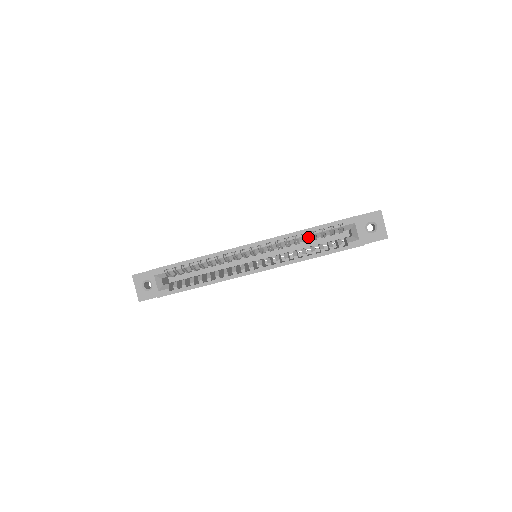
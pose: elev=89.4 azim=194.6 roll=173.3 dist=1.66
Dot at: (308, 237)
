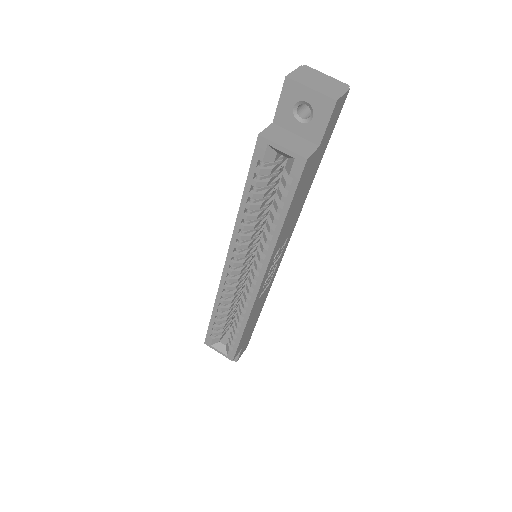
Dot at: (253, 209)
